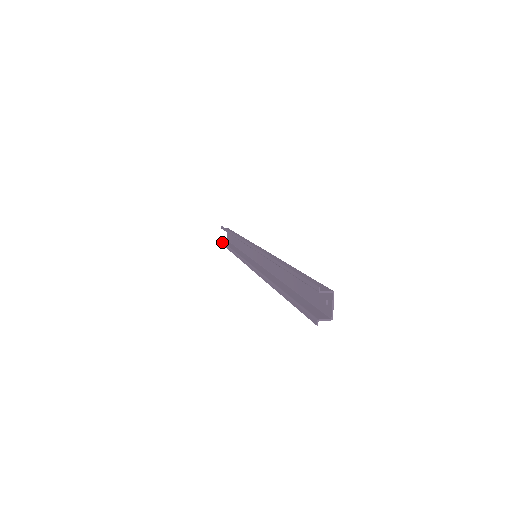
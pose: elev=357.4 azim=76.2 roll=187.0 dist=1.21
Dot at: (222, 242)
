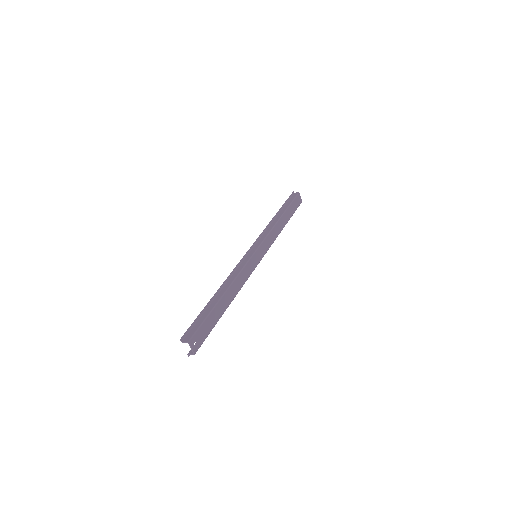
Dot at: occluded
